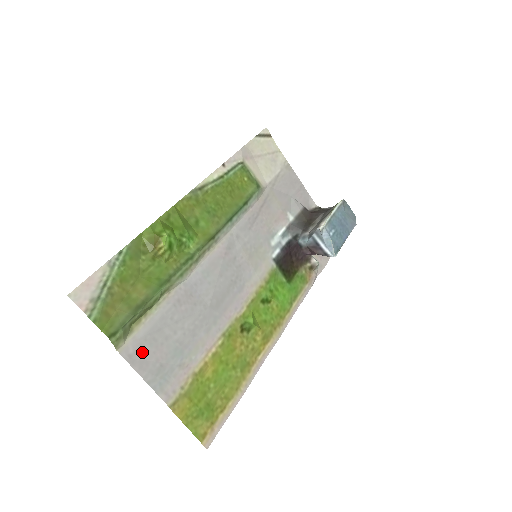
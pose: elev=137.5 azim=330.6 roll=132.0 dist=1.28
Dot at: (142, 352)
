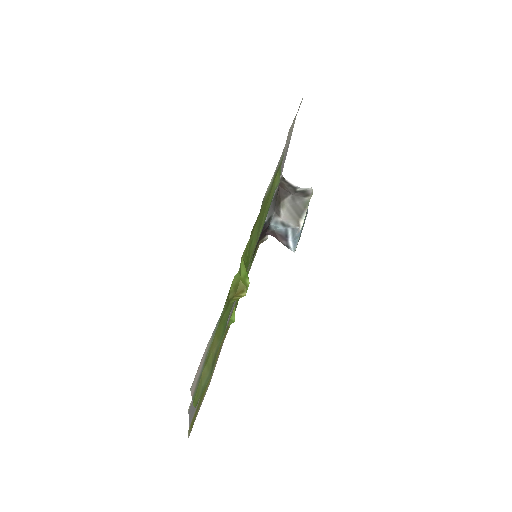
Dot at: occluded
